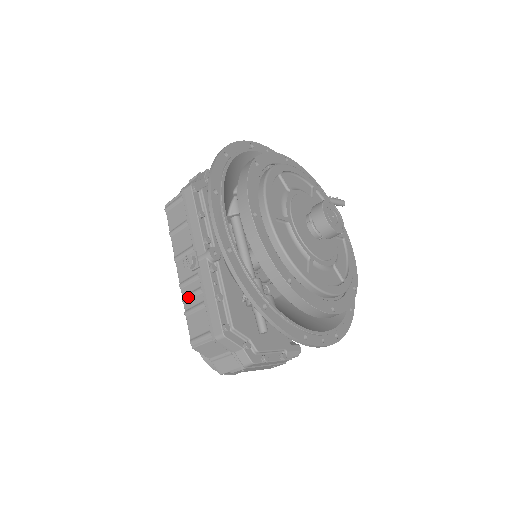
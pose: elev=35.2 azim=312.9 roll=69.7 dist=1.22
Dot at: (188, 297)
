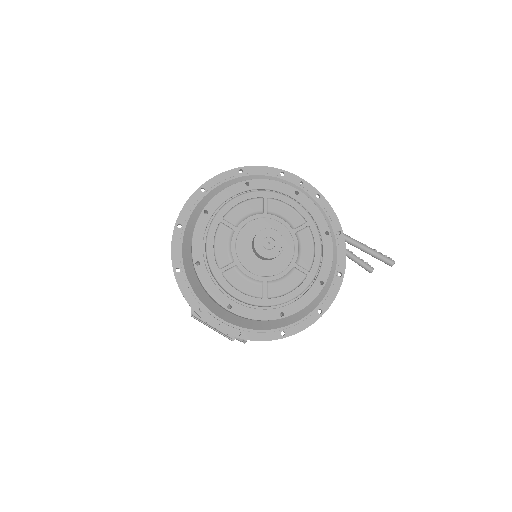
Dot at: occluded
